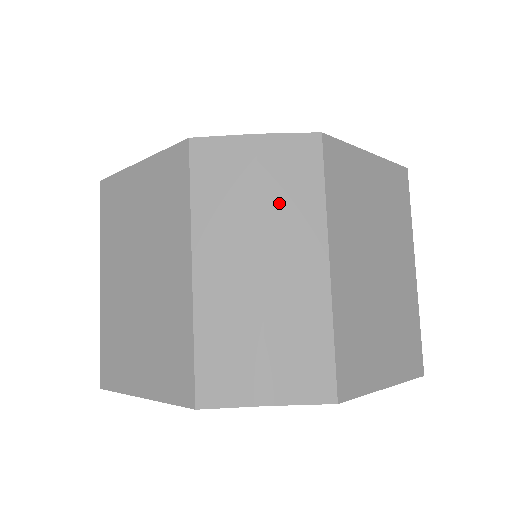
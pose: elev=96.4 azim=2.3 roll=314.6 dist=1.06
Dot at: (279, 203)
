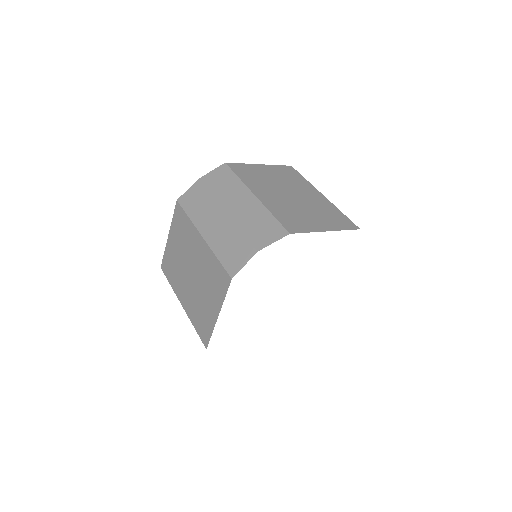
Dot at: (221, 191)
